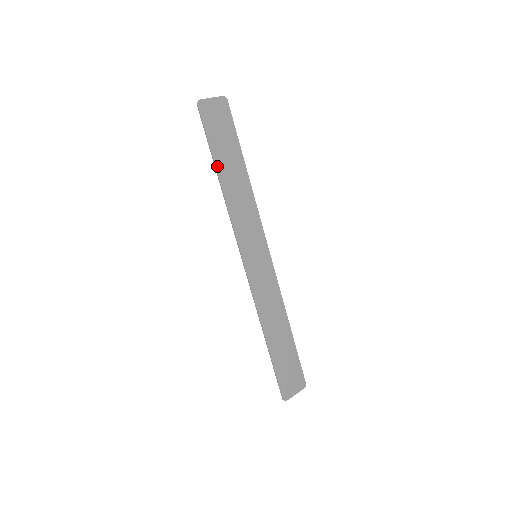
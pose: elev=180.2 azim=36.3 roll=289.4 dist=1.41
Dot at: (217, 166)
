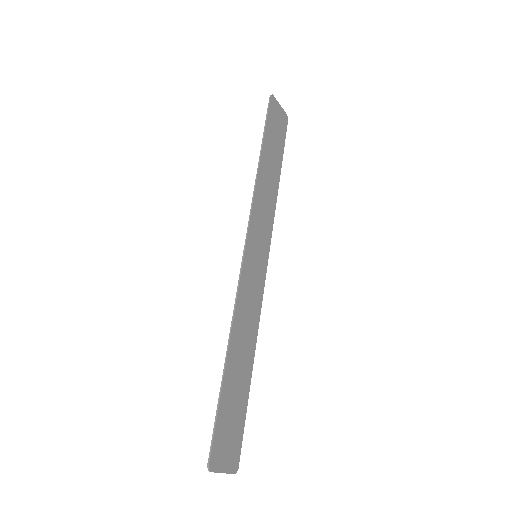
Dot at: (263, 148)
